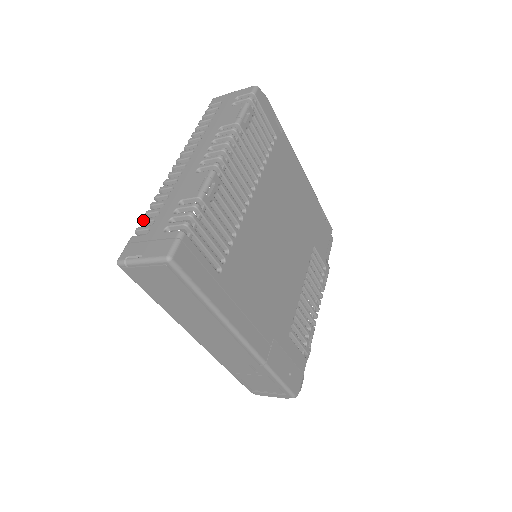
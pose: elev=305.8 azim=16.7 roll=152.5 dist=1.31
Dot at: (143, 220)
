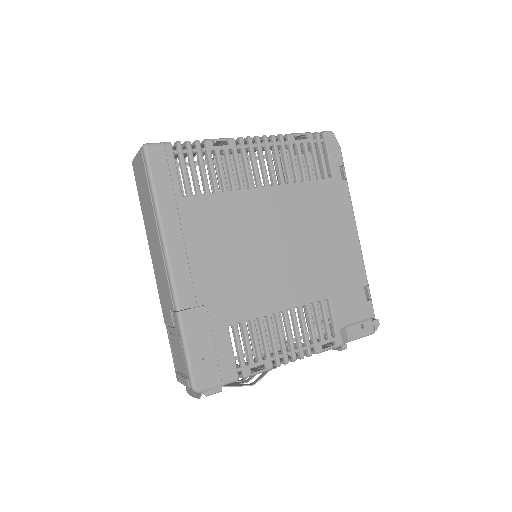
Dot at: occluded
